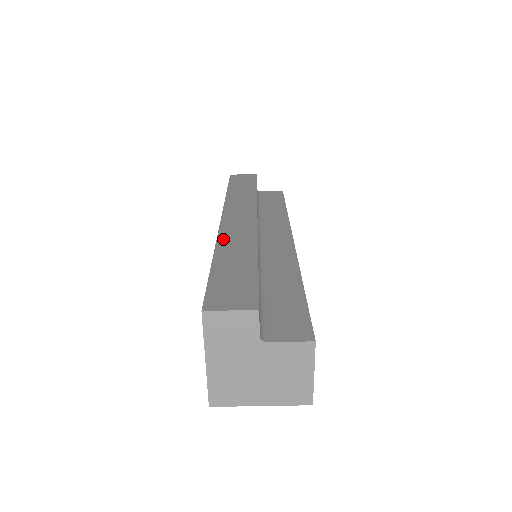
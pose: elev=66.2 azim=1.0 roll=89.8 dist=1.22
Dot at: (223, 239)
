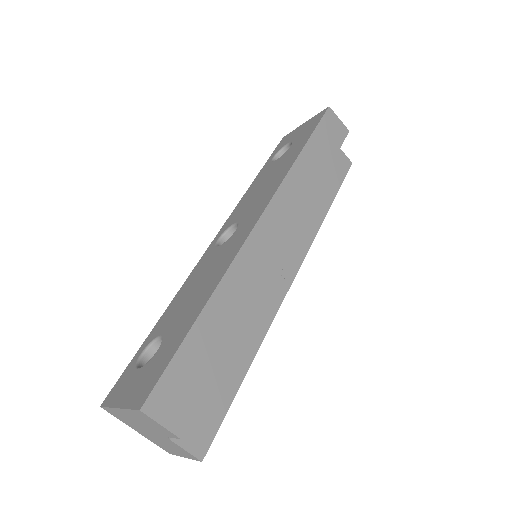
Dot at: (232, 275)
